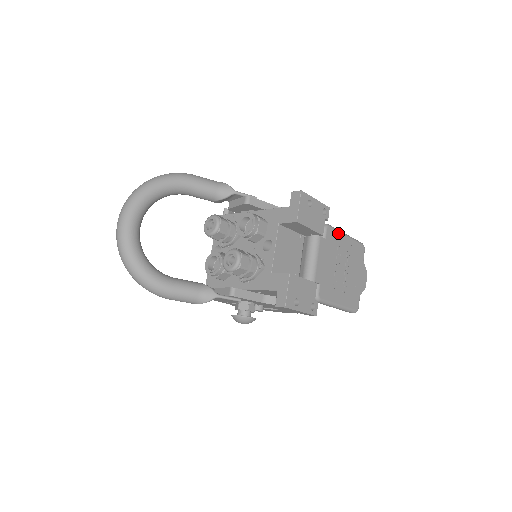
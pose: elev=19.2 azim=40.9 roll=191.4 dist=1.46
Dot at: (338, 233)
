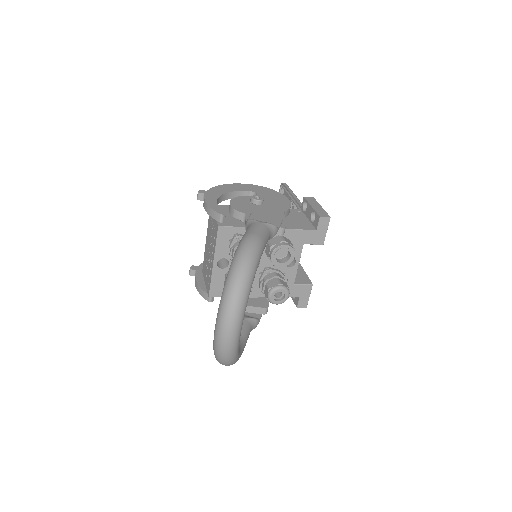
Dot at: occluded
